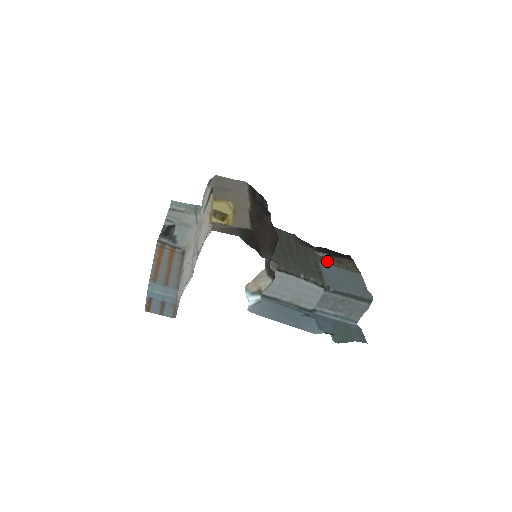
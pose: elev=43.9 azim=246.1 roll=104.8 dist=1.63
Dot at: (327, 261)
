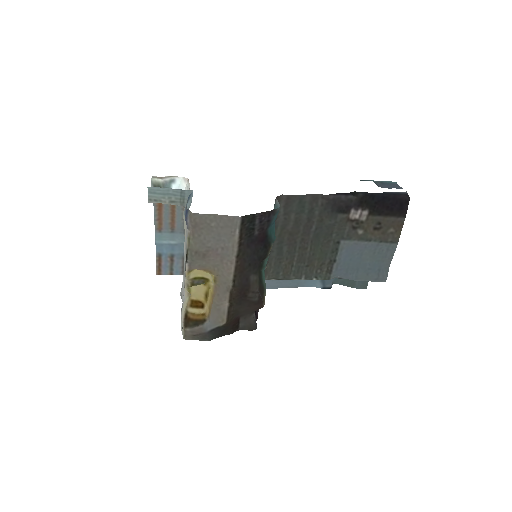
Dot at: (357, 233)
